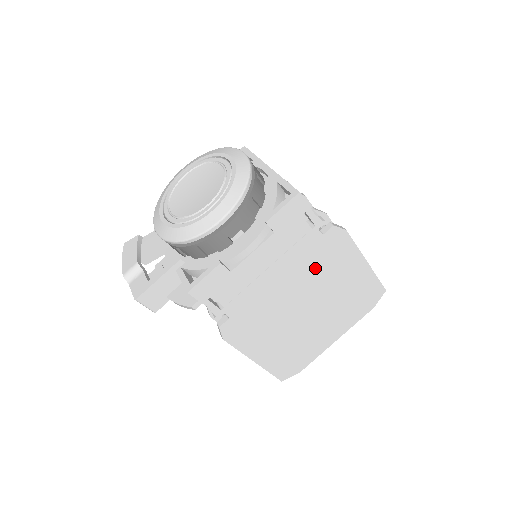
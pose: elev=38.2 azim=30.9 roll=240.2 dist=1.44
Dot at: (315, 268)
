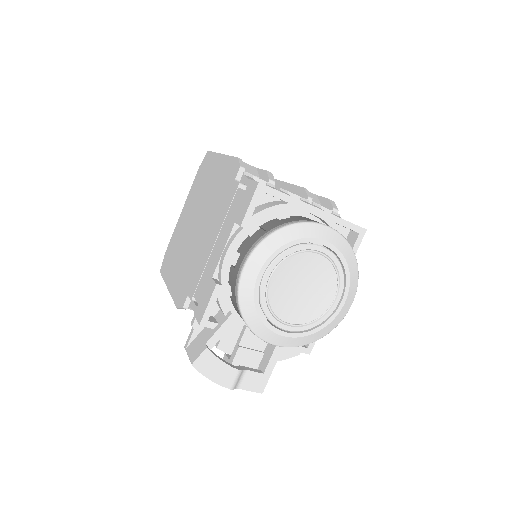
Dot at: occluded
